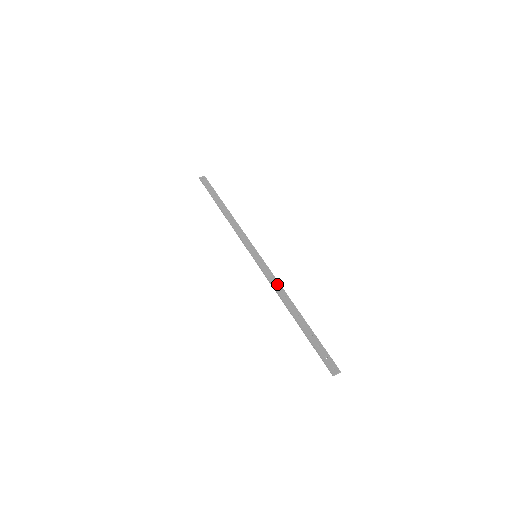
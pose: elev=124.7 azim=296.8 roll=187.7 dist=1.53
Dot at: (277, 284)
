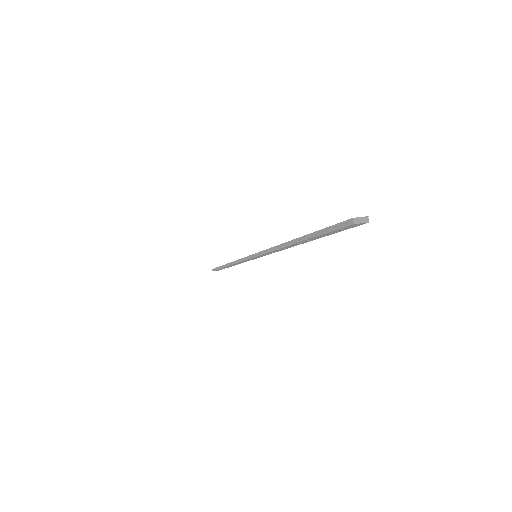
Dot at: occluded
